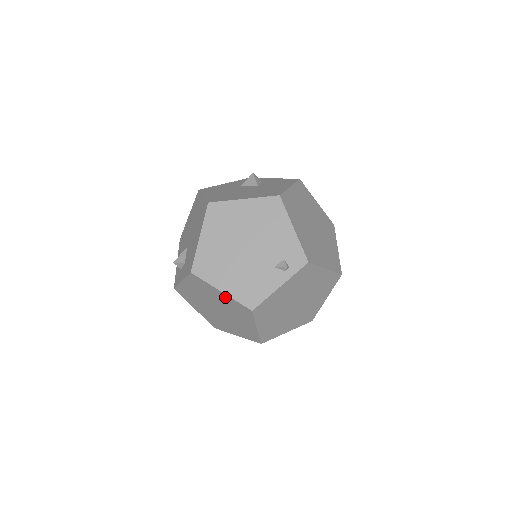
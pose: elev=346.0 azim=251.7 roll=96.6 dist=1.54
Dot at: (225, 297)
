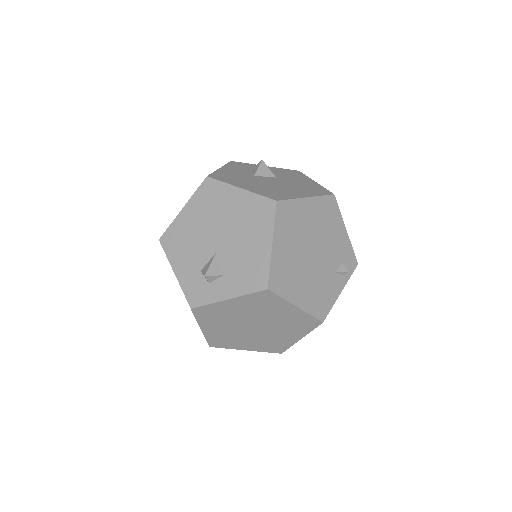
Dot at: (294, 312)
